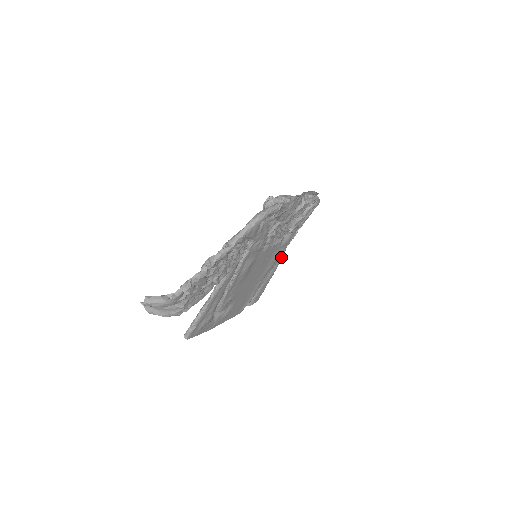
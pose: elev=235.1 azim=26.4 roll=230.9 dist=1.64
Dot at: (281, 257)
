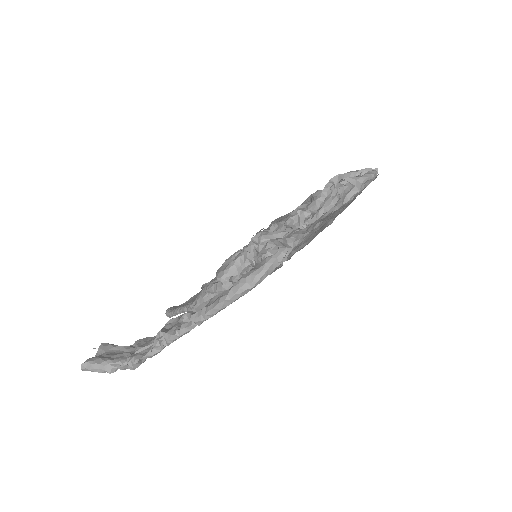
Dot at: occluded
